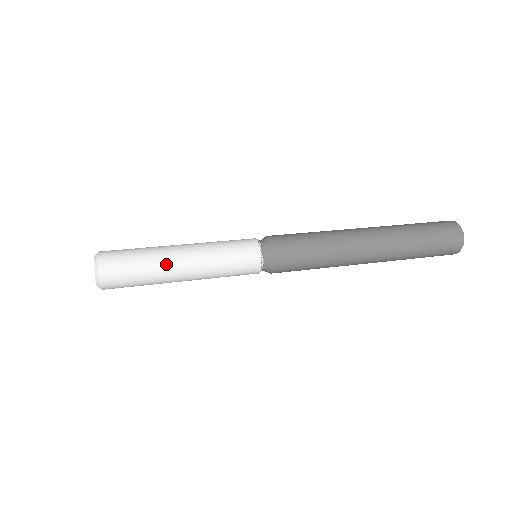
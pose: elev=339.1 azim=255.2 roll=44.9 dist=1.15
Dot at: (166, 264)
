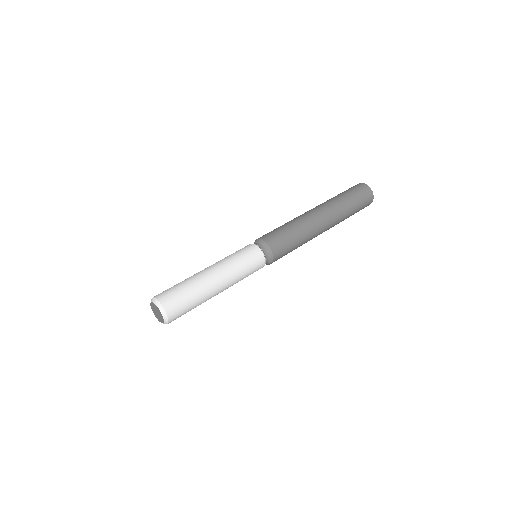
Dot at: (210, 293)
